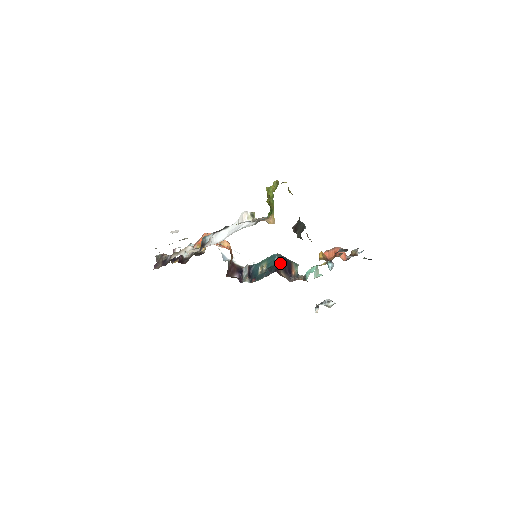
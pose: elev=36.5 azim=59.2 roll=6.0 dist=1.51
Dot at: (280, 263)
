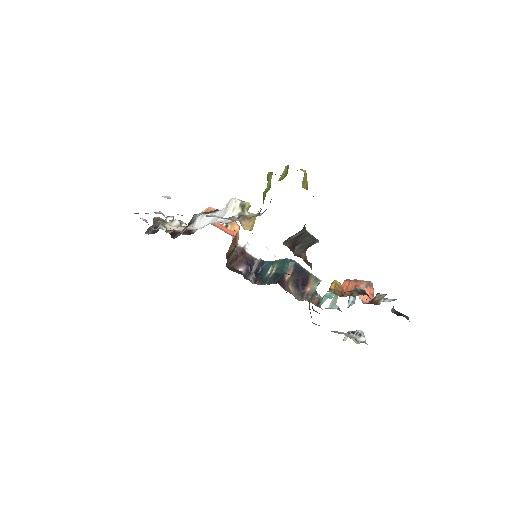
Dot at: (291, 272)
